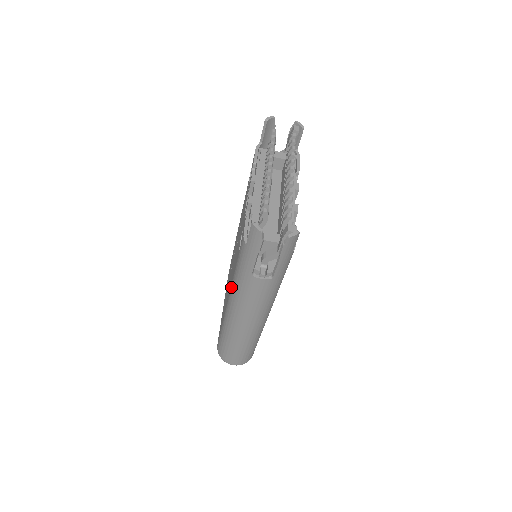
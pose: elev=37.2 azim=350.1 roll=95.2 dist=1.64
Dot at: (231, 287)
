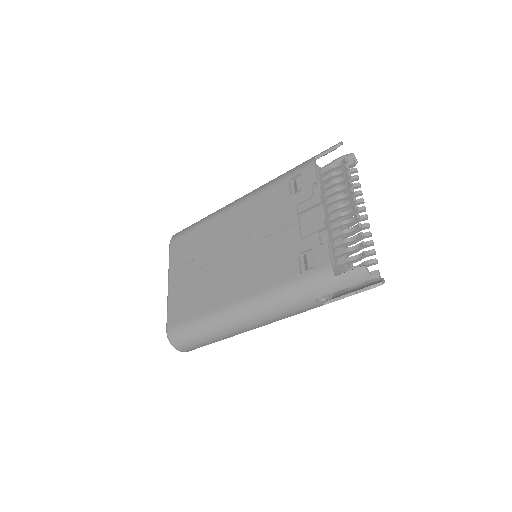
Dot at: (261, 294)
